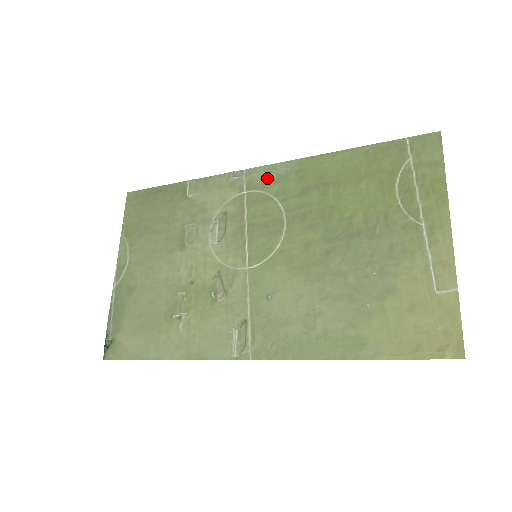
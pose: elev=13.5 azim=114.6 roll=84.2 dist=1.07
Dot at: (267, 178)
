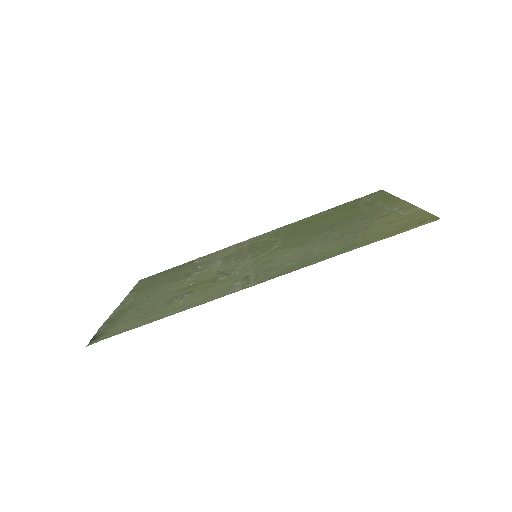
Dot at: (263, 236)
